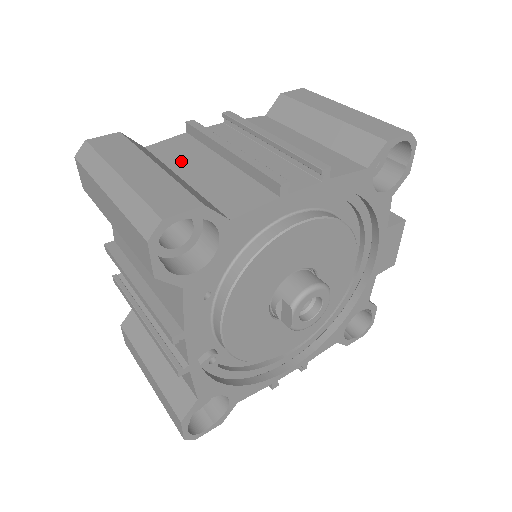
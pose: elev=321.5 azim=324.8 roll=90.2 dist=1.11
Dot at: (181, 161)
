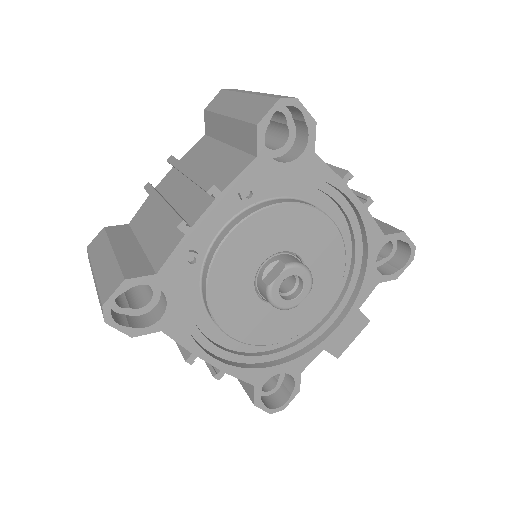
Dot at: occluded
